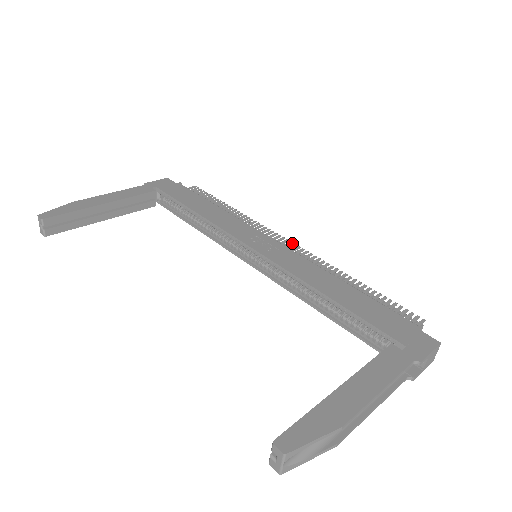
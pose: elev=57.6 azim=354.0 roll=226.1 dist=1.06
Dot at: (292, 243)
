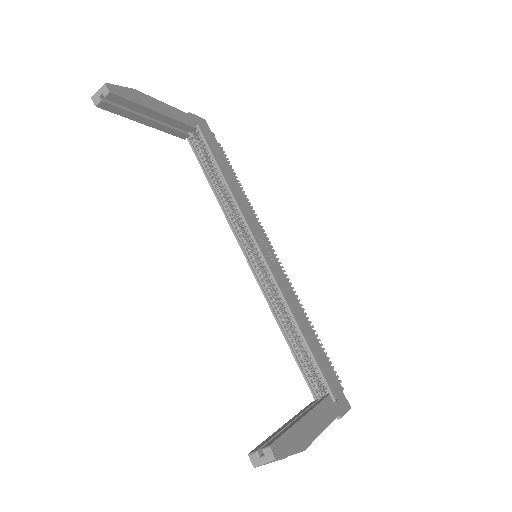
Dot at: occluded
